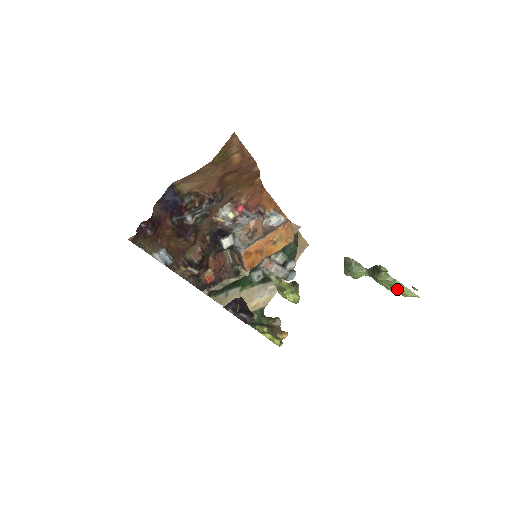
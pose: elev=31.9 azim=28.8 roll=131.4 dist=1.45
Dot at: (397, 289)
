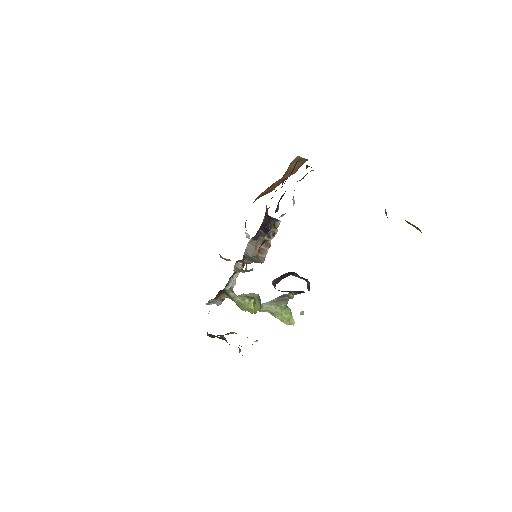
Dot at: (289, 316)
